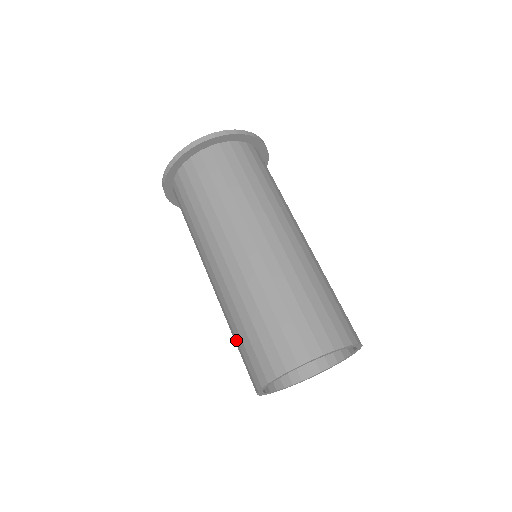
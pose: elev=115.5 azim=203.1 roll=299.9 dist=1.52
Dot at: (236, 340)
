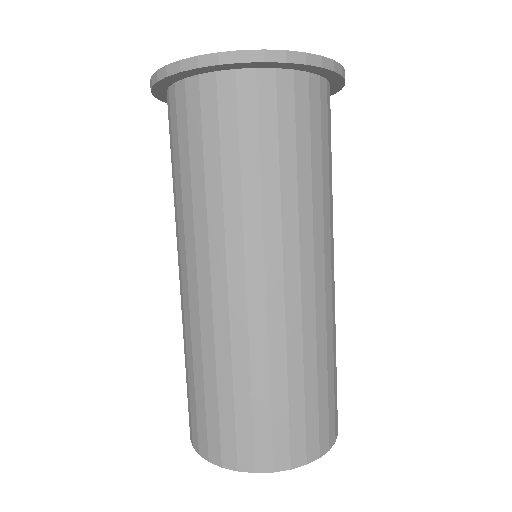
Dot at: occluded
